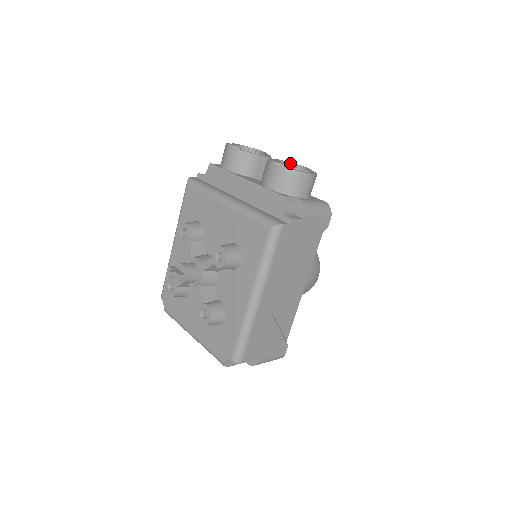
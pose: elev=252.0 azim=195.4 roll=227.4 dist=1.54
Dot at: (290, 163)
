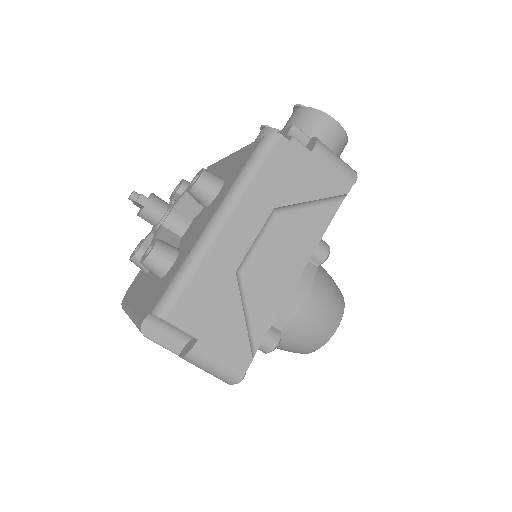
Dot at: occluded
